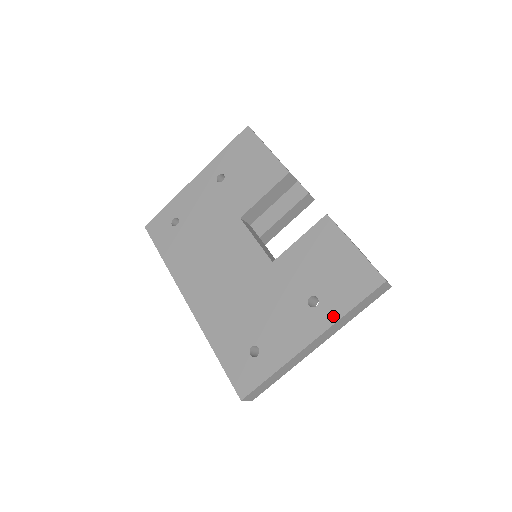
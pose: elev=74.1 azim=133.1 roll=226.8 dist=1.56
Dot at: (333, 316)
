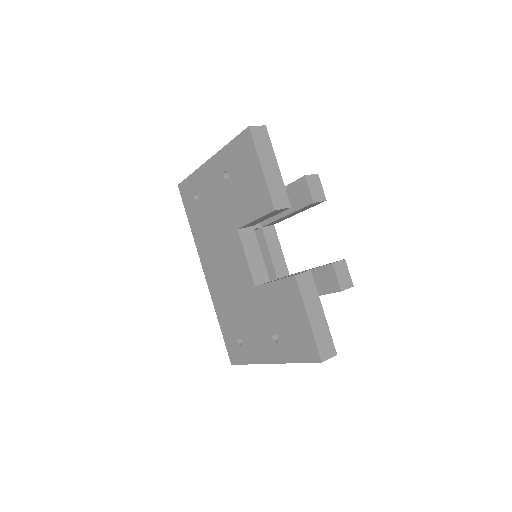
Dot at: (285, 358)
